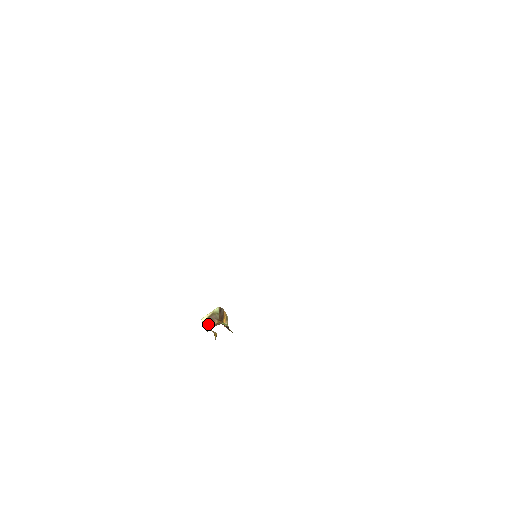
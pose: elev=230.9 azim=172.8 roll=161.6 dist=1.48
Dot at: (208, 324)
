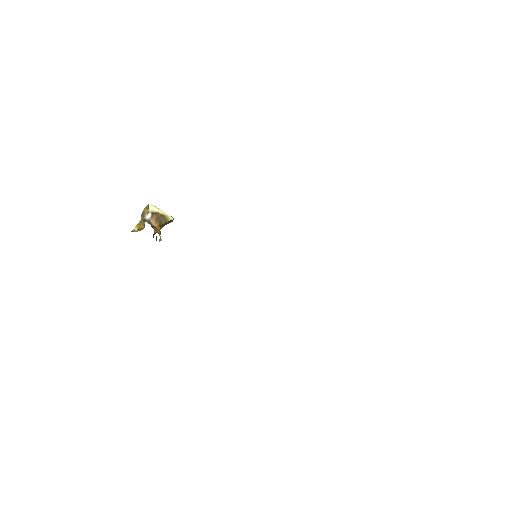
Dot at: (150, 217)
